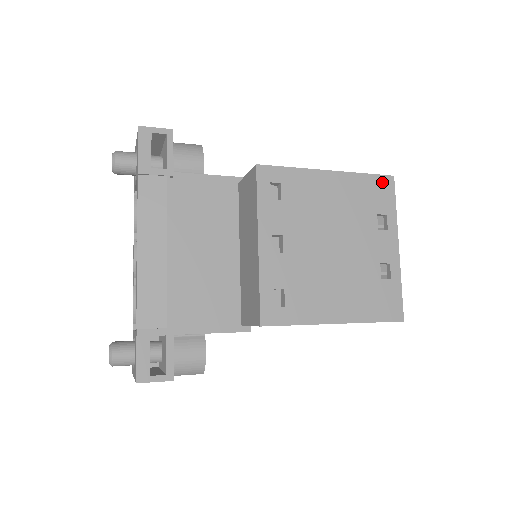
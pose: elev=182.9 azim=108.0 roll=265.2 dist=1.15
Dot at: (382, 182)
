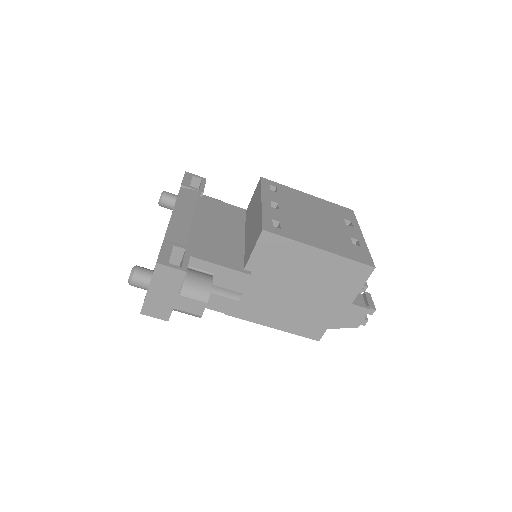
Dot at: (345, 209)
